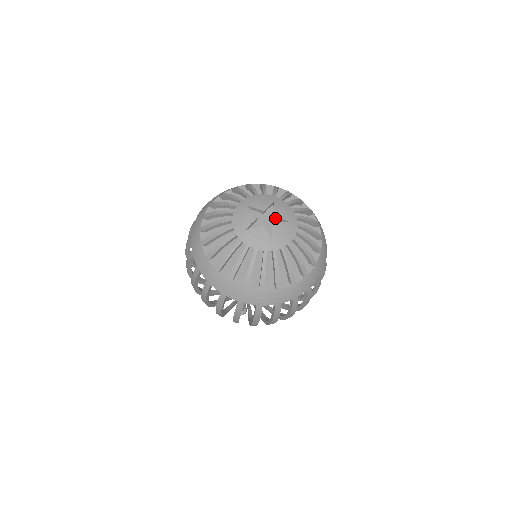
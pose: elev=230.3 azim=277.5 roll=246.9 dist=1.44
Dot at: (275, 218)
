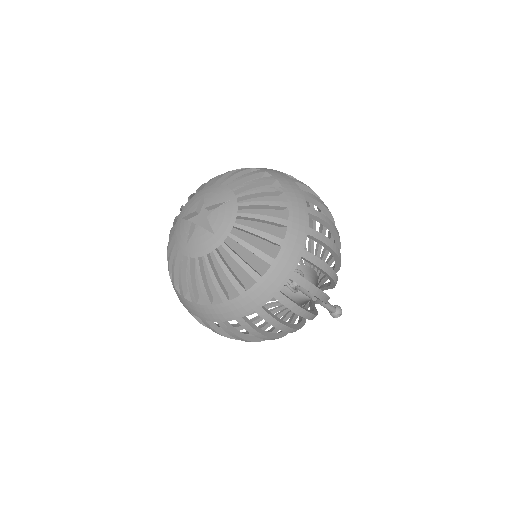
Dot at: (211, 209)
